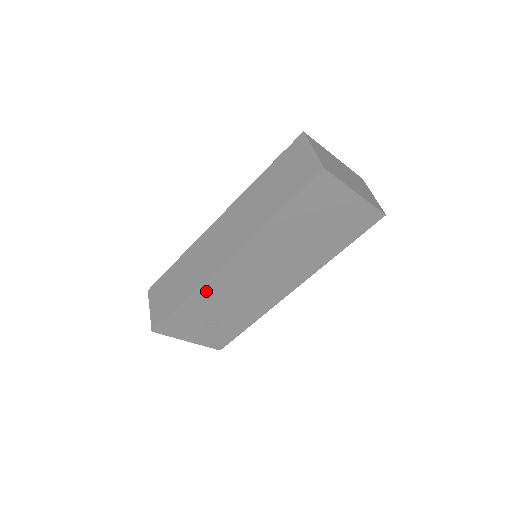
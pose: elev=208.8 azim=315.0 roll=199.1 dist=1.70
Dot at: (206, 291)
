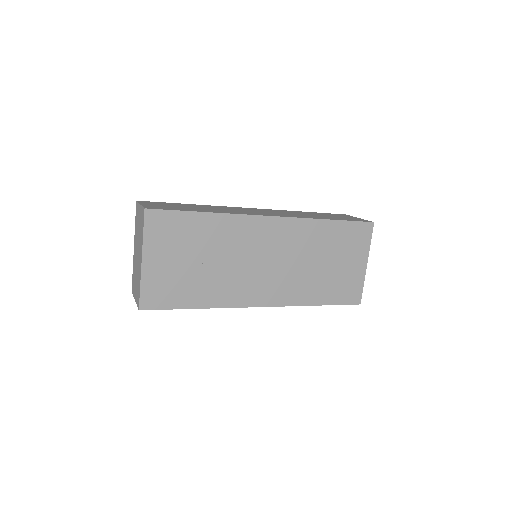
Dot at: (228, 224)
